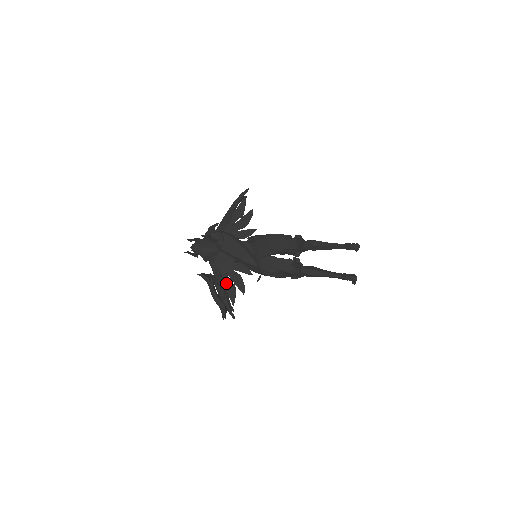
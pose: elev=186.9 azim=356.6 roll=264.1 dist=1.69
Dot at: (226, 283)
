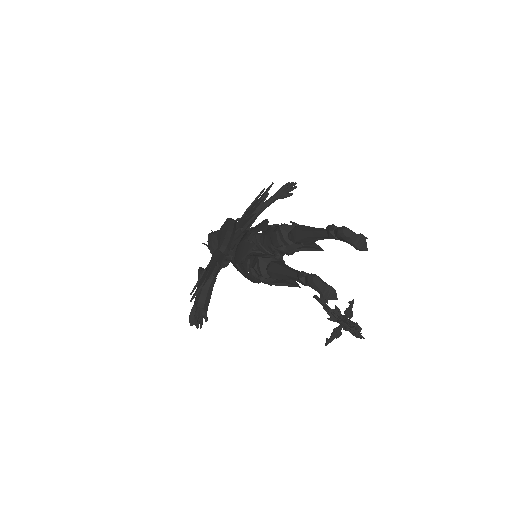
Dot at: (204, 276)
